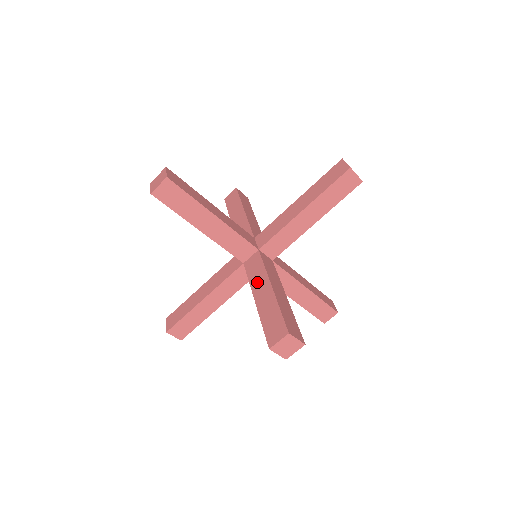
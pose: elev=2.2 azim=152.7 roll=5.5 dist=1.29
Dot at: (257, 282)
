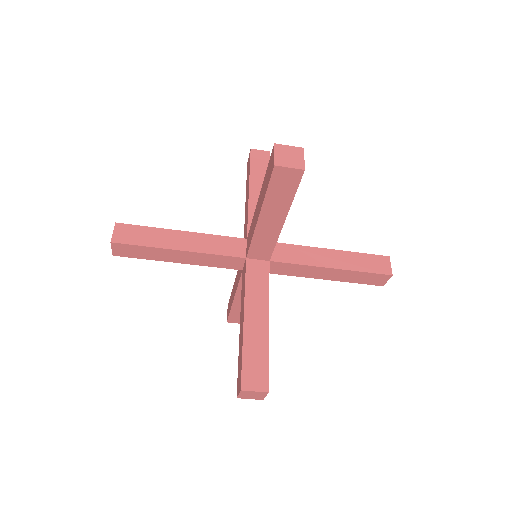
Dot at: occluded
